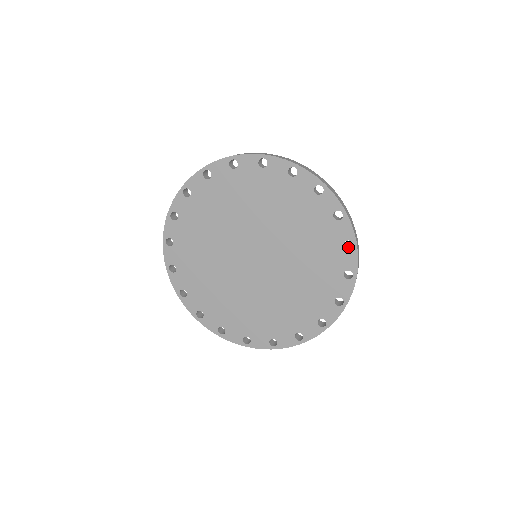
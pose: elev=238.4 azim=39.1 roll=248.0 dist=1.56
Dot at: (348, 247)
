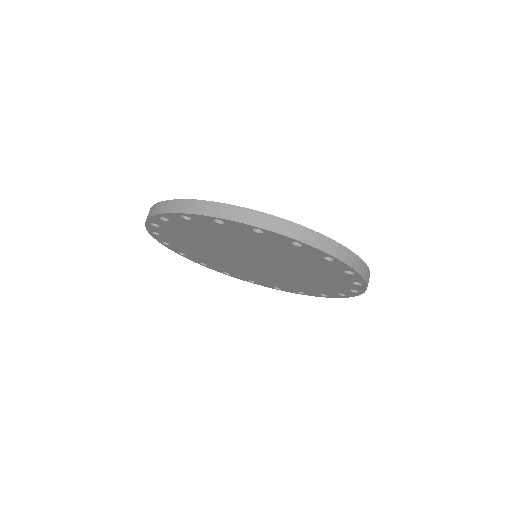
Dot at: occluded
